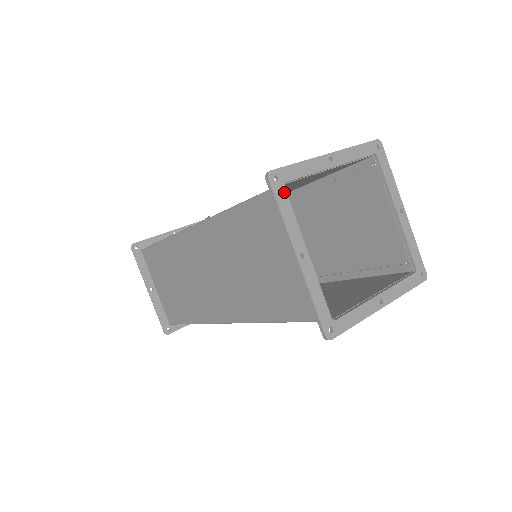
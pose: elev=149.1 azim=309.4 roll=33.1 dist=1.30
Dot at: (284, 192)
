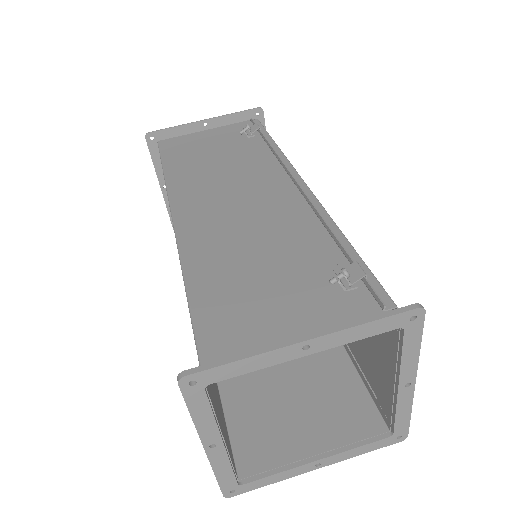
Dot at: (203, 394)
